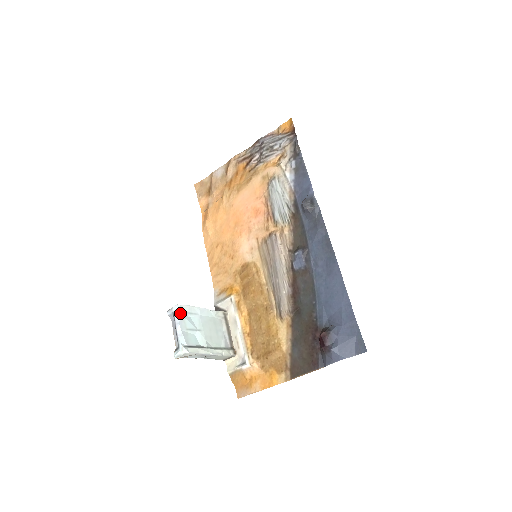
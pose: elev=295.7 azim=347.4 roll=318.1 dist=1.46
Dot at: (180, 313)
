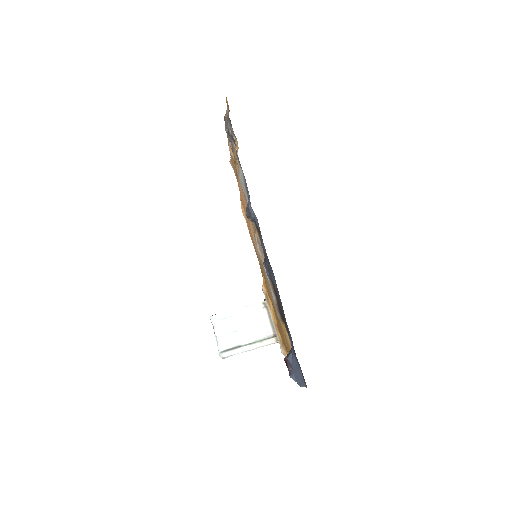
Dot at: (214, 323)
